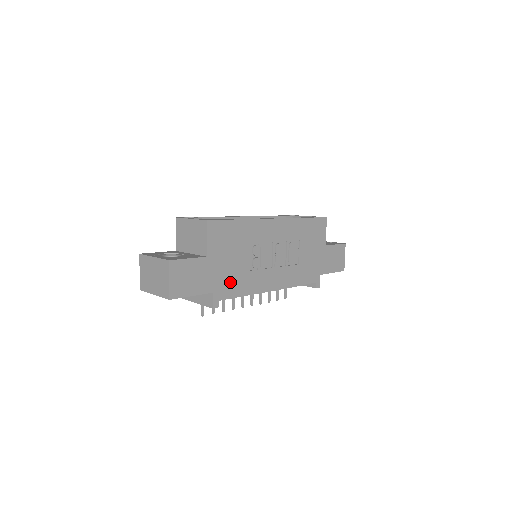
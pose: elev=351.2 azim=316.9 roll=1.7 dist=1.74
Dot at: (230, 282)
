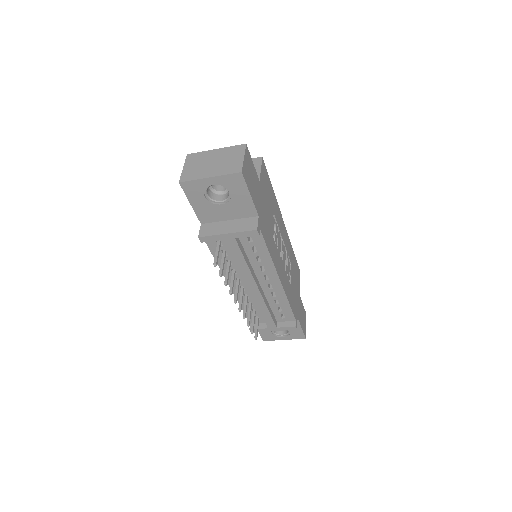
Dot at: (265, 226)
